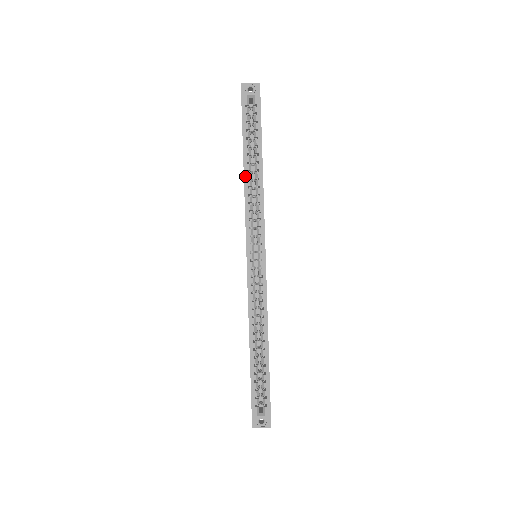
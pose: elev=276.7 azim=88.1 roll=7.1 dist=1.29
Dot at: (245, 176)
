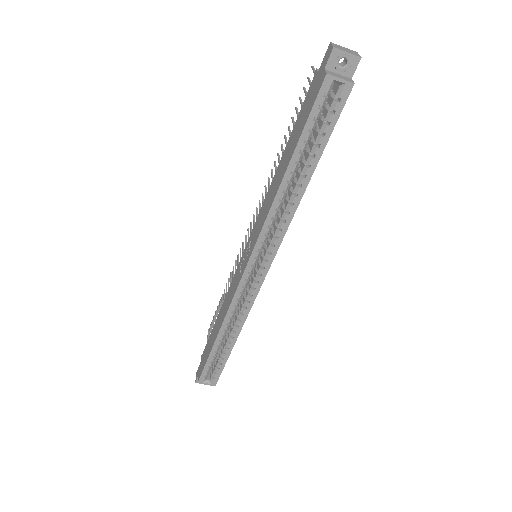
Dot at: (281, 187)
